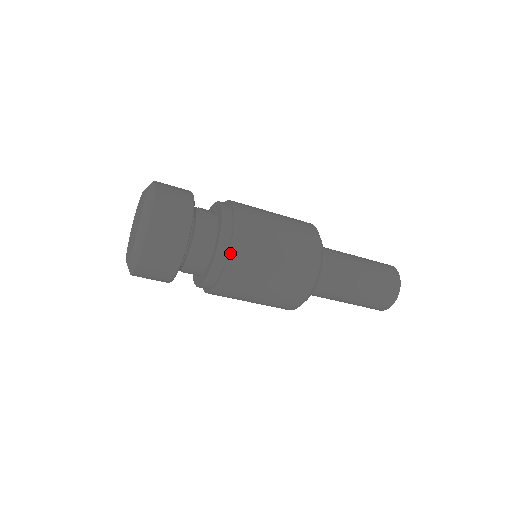
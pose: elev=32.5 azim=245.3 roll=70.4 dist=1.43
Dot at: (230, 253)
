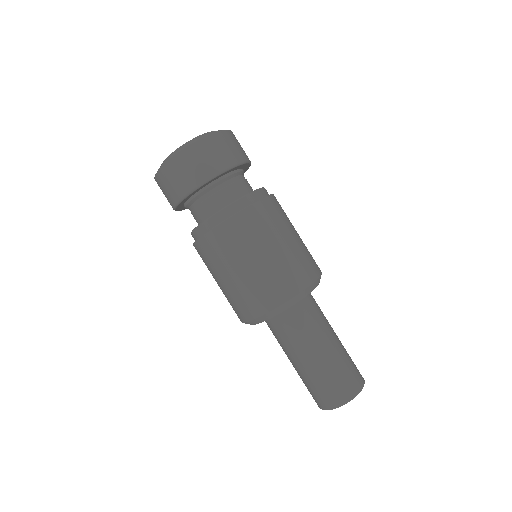
Dot at: occluded
